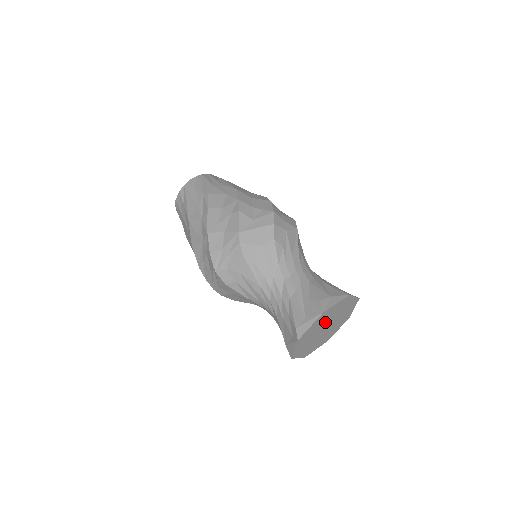
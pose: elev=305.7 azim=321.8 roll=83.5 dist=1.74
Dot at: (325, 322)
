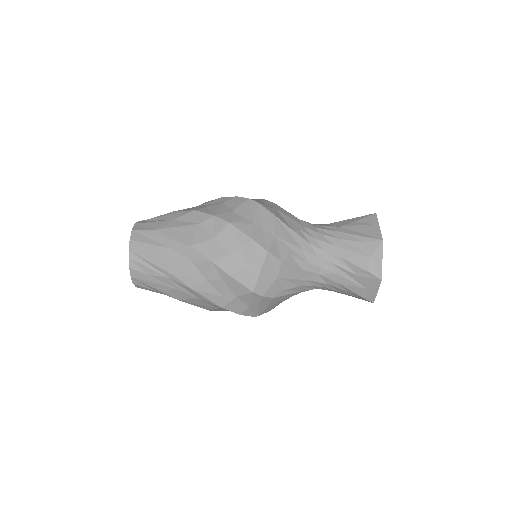
Dot at: occluded
